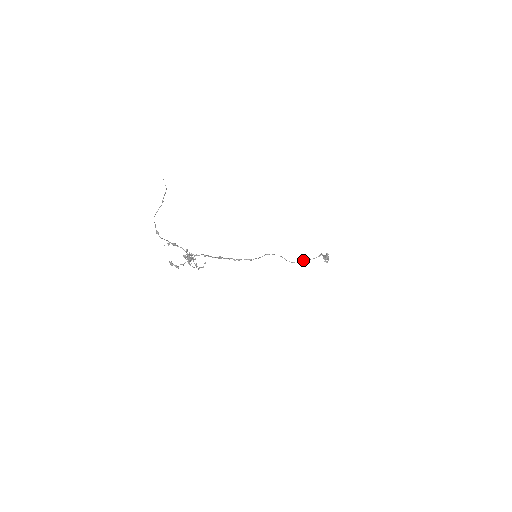
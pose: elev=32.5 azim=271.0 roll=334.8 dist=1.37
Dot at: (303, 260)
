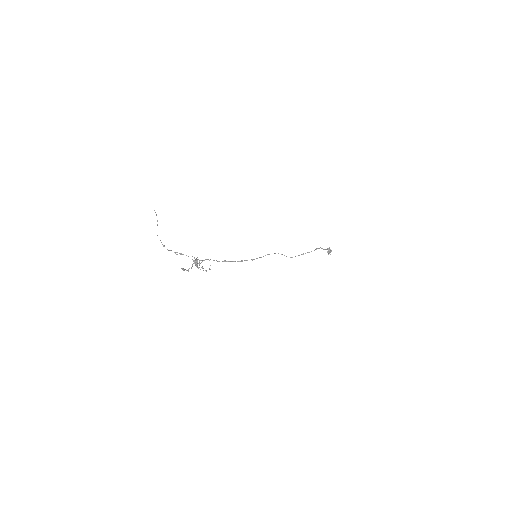
Dot at: (301, 254)
